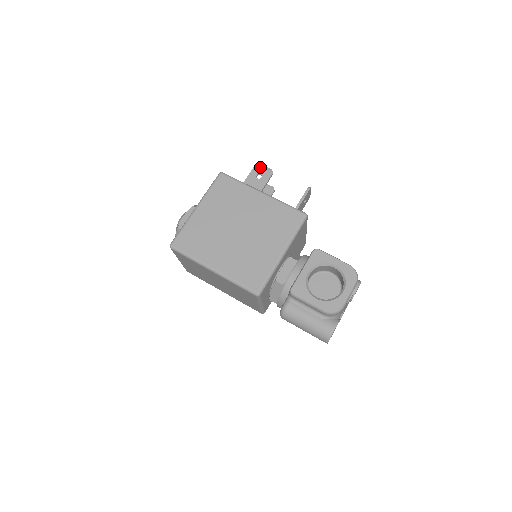
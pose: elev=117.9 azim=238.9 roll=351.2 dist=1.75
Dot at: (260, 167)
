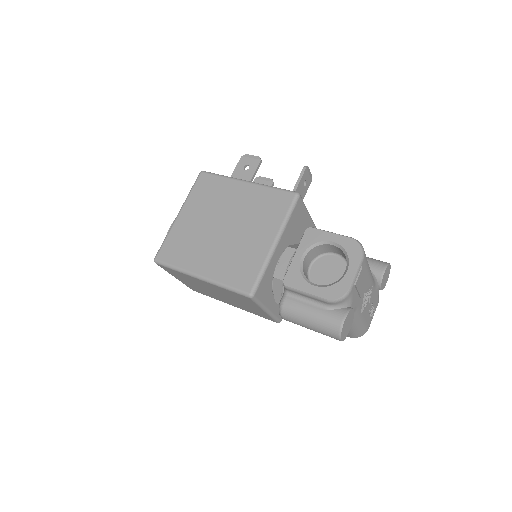
Dot at: (246, 157)
